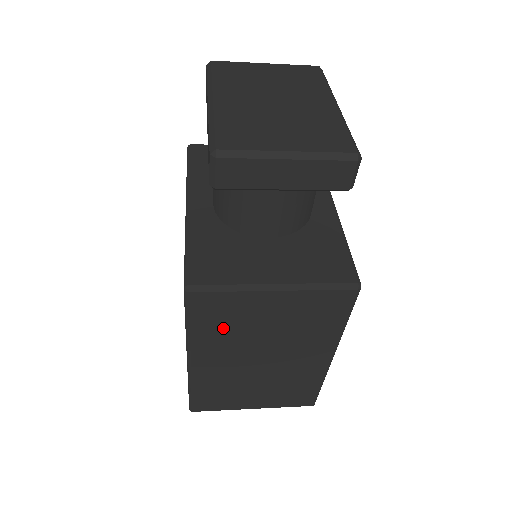
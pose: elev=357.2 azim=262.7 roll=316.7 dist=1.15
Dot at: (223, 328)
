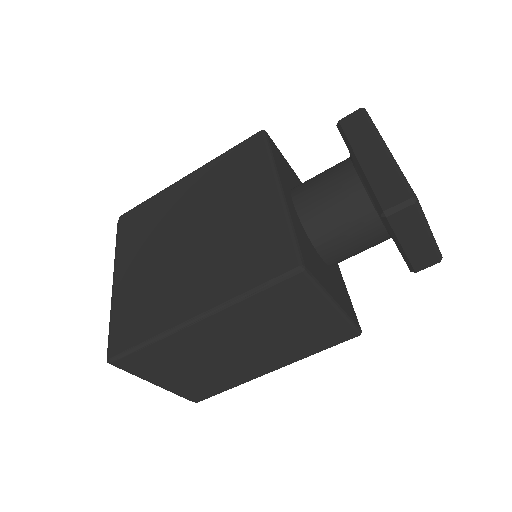
Dot at: (267, 310)
